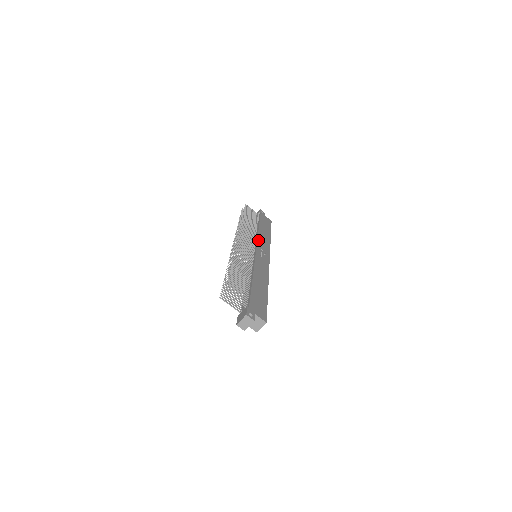
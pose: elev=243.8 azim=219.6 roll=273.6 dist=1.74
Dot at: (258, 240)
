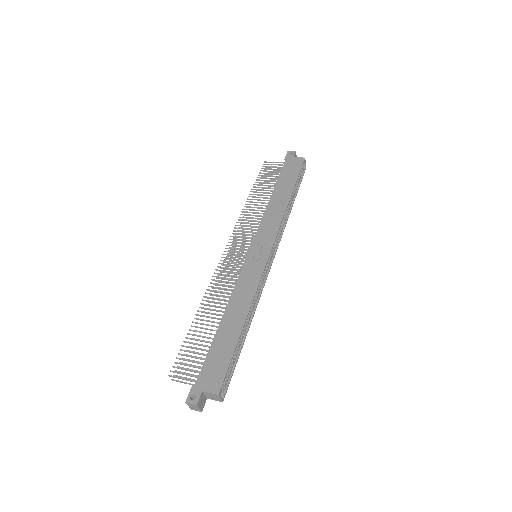
Dot at: (259, 227)
